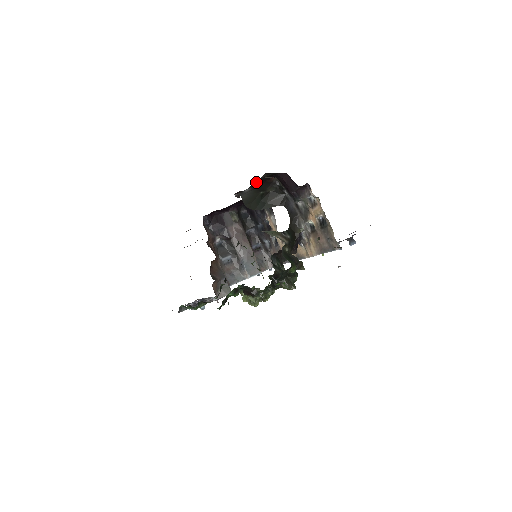
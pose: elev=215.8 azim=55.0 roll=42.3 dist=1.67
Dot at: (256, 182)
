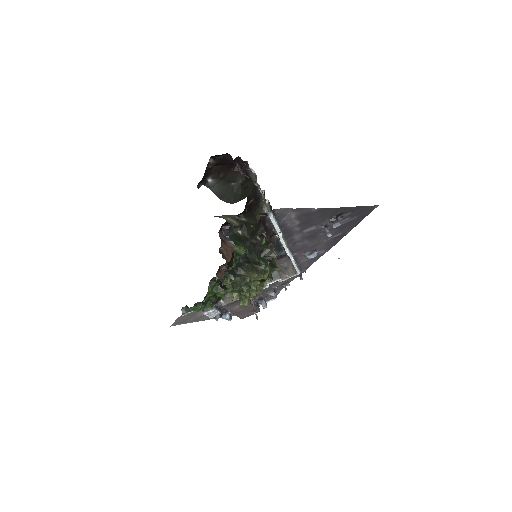
Dot at: (214, 171)
